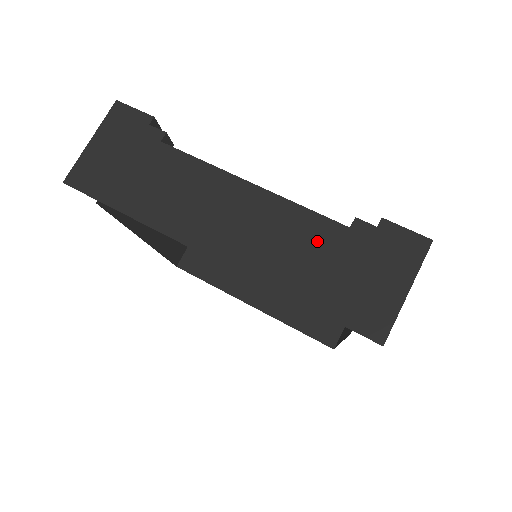
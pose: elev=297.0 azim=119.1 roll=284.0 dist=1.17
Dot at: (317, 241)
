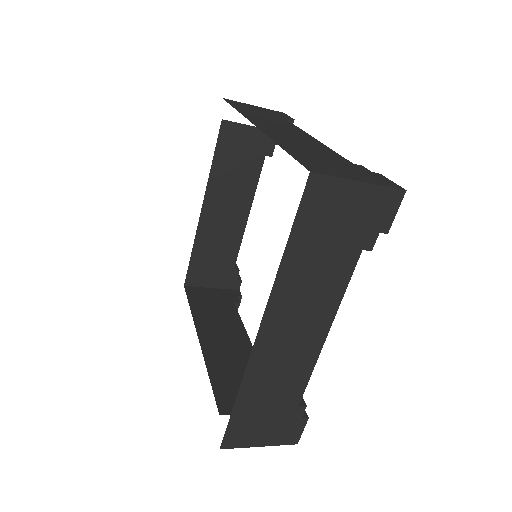
Dot at: (325, 154)
